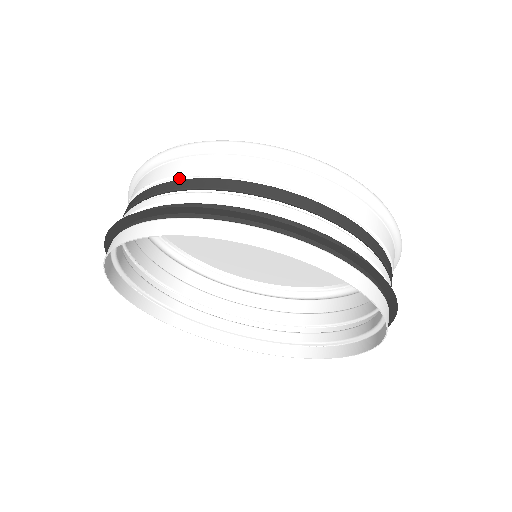
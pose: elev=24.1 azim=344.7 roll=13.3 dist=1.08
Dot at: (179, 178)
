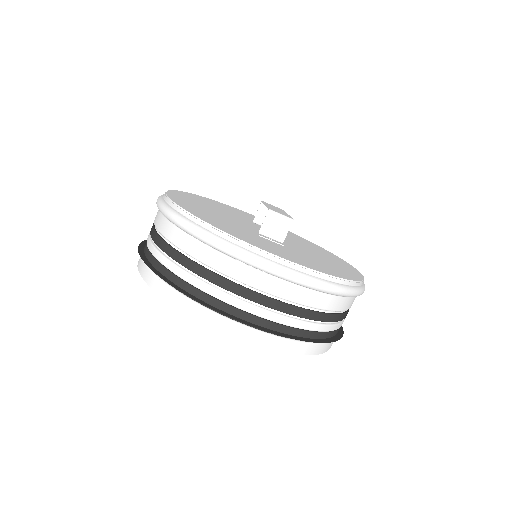
Dot at: (182, 251)
